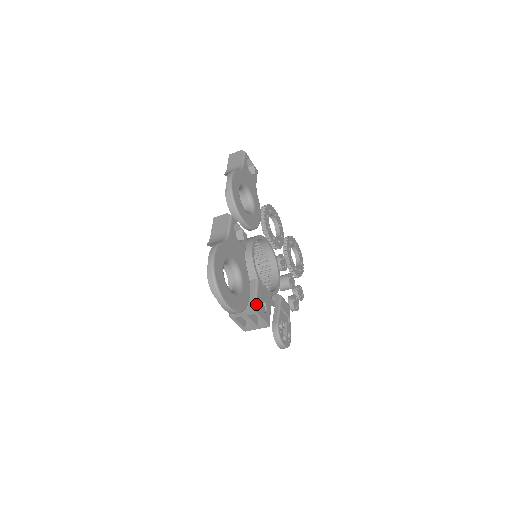
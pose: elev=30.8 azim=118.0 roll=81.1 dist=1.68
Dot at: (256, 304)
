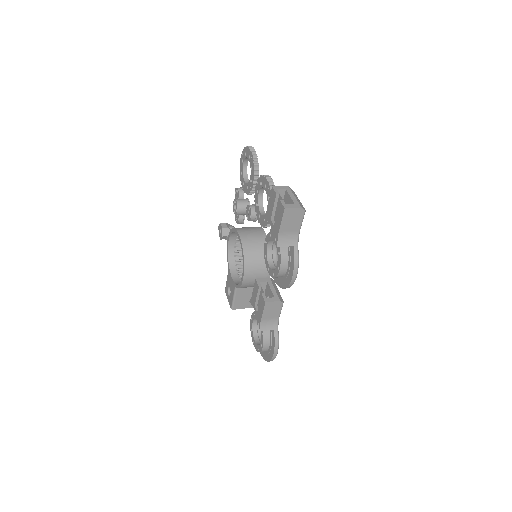
Dot at: occluded
